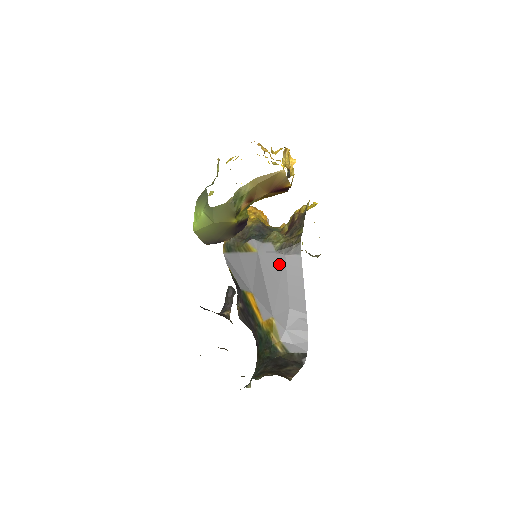
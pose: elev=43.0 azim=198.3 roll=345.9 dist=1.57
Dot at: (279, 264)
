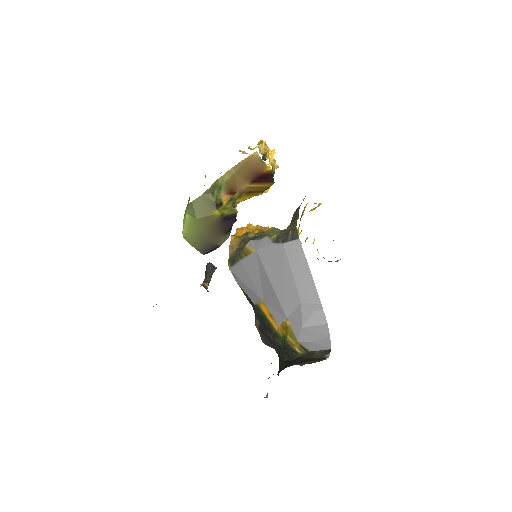
Dot at: (279, 256)
